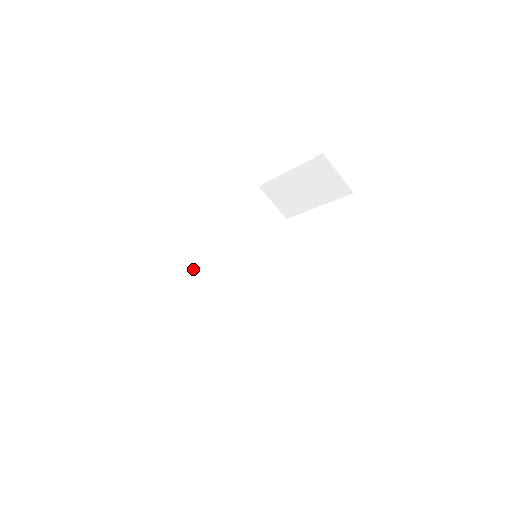
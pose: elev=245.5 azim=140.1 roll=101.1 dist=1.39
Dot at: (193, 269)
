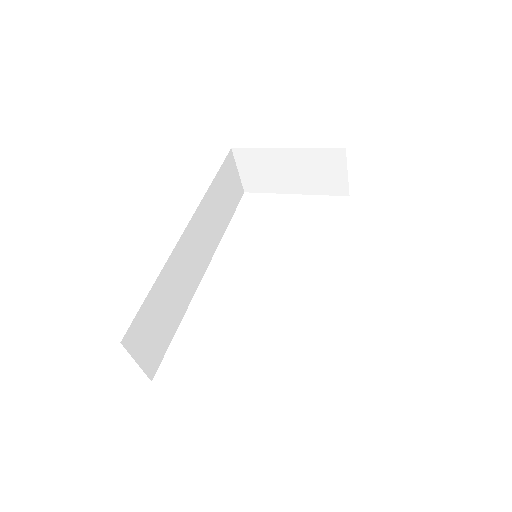
Dot at: (169, 257)
